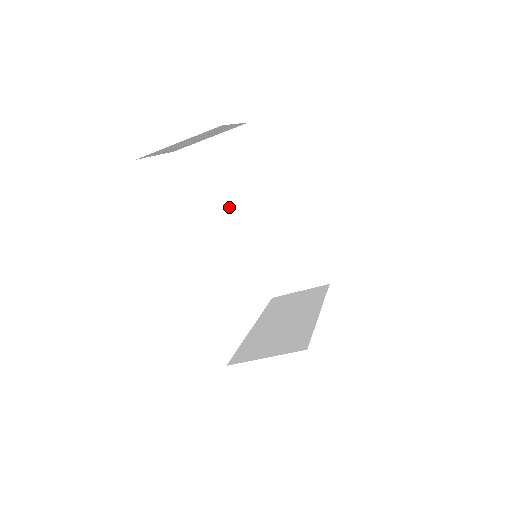
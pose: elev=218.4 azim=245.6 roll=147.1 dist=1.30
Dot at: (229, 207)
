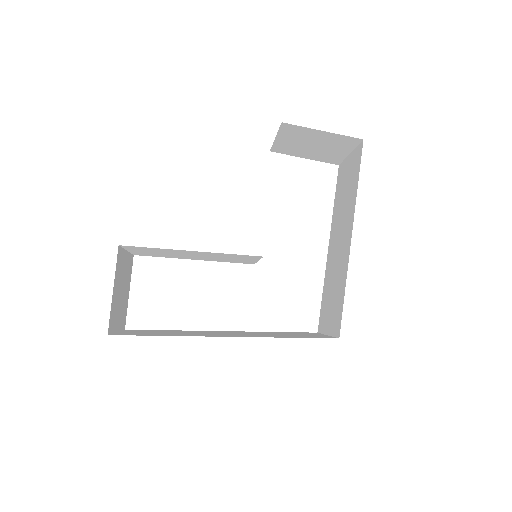
Dot at: (198, 257)
